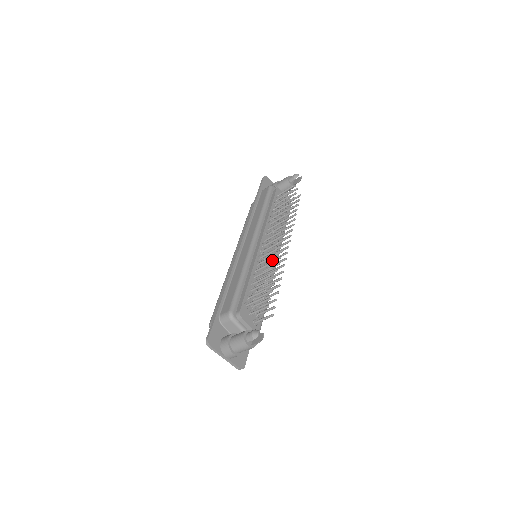
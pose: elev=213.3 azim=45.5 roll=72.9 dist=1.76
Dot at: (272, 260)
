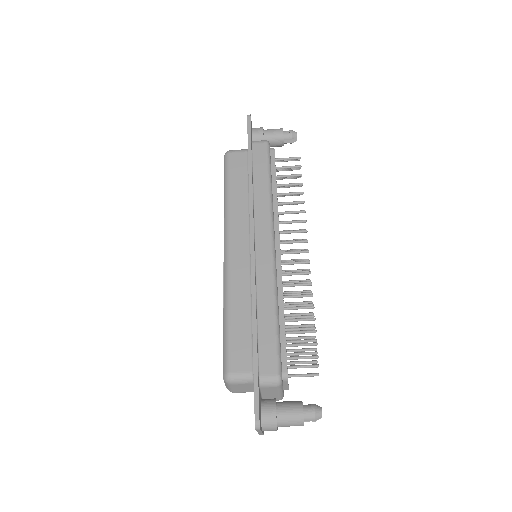
Dot at: (298, 282)
